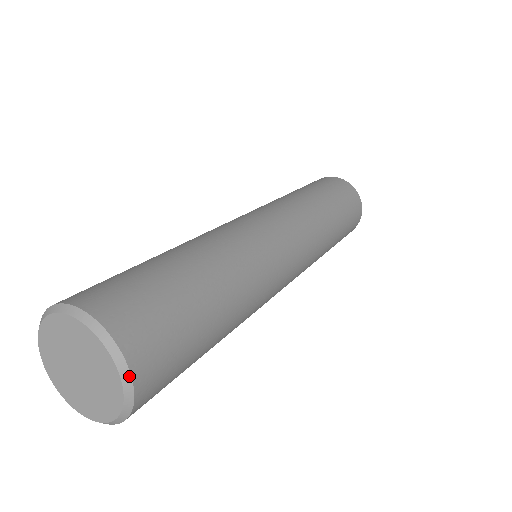
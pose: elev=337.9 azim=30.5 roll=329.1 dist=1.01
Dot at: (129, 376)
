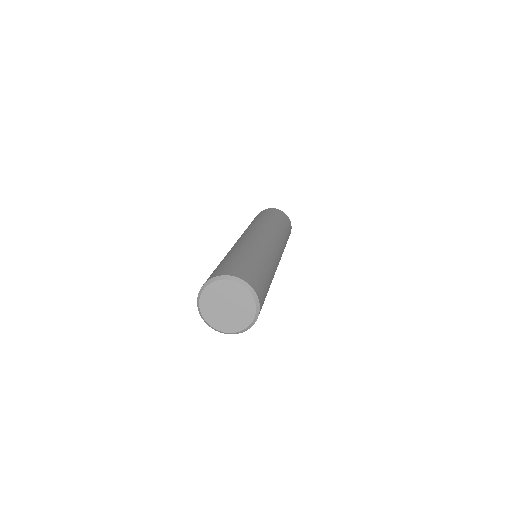
Dot at: (259, 305)
